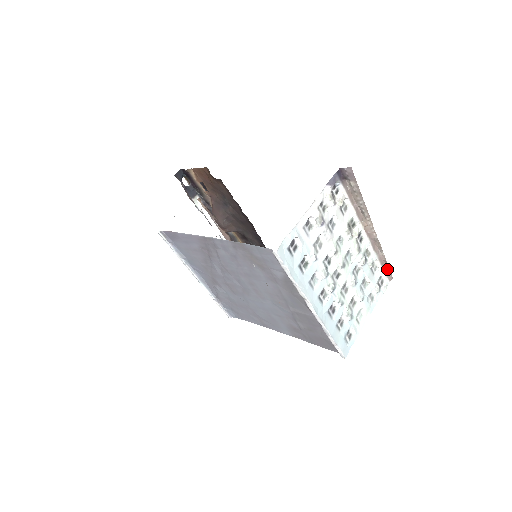
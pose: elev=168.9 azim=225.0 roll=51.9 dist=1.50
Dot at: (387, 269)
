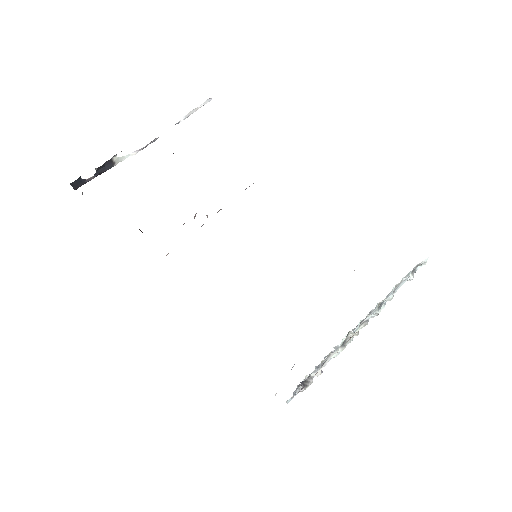
Dot at: occluded
